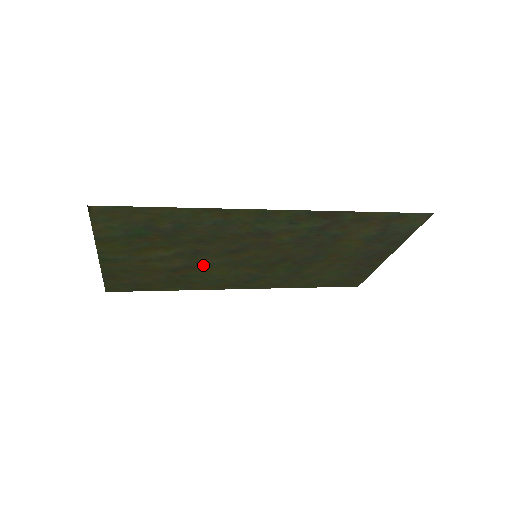
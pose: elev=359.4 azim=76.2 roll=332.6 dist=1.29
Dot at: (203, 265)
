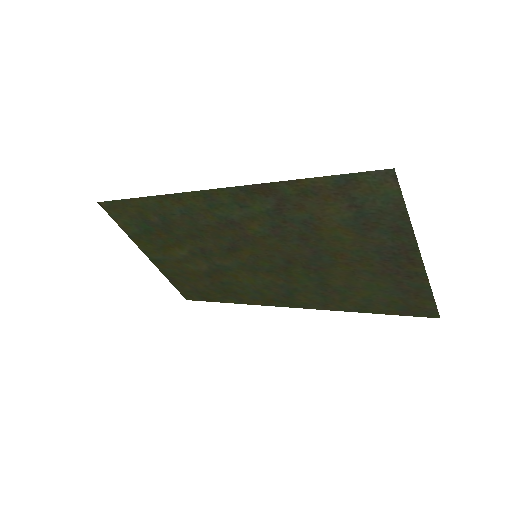
Dot at: (224, 269)
